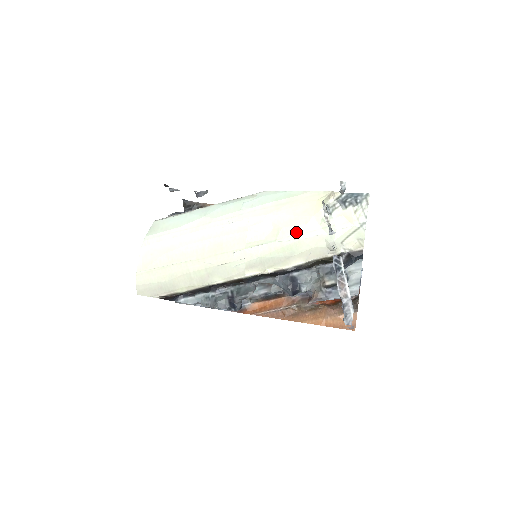
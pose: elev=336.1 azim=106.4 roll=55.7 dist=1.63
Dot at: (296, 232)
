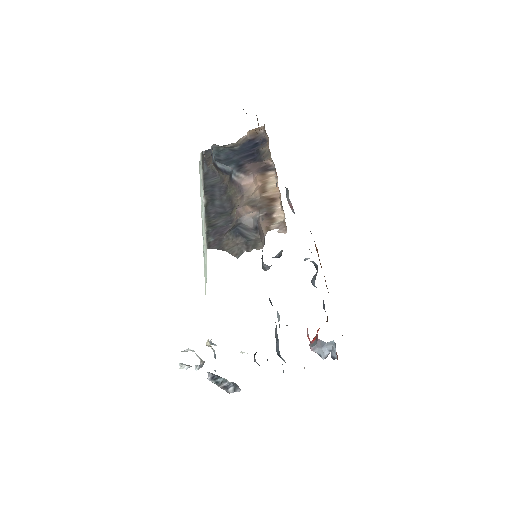
Dot at: occluded
